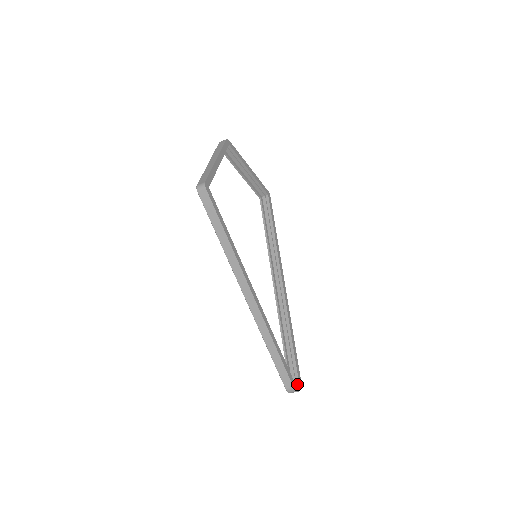
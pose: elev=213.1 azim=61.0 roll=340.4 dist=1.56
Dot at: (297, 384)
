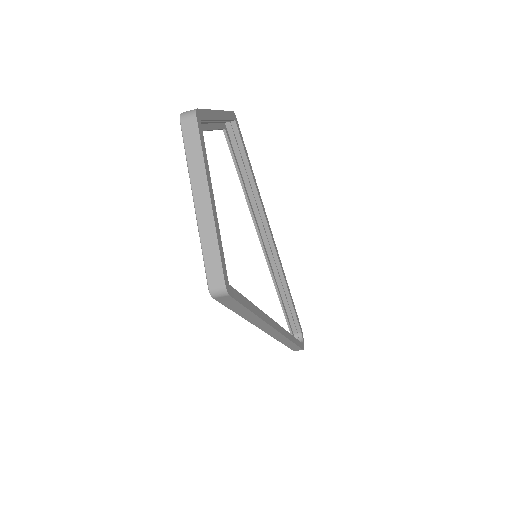
Dot at: (301, 338)
